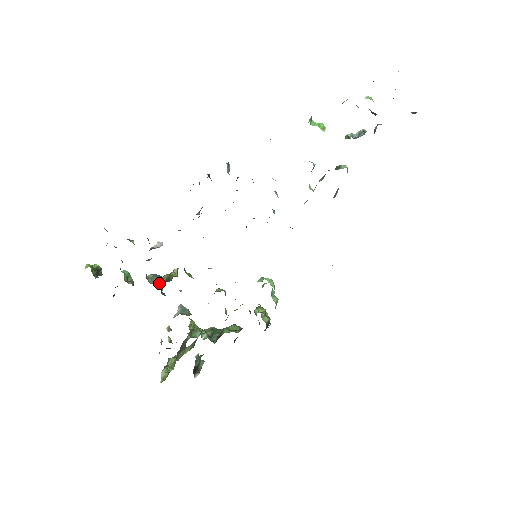
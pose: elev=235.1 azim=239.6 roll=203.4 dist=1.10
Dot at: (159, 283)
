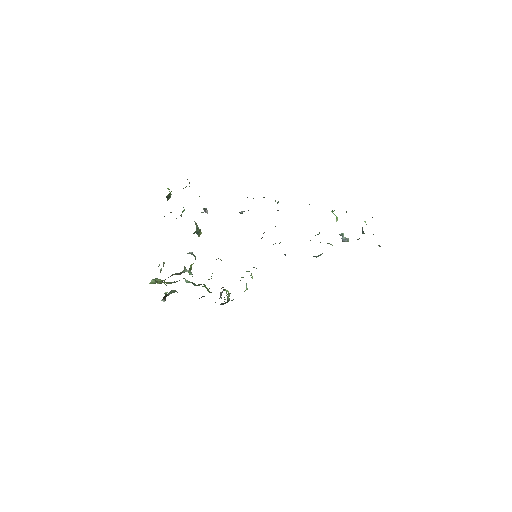
Dot at: (197, 228)
